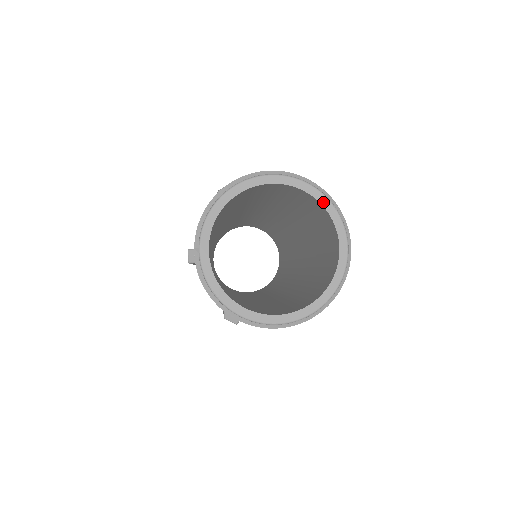
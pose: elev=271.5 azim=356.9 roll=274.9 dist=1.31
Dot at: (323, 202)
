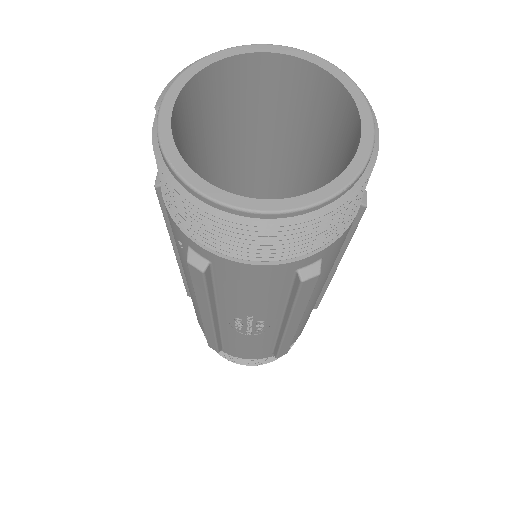
Dot at: (341, 79)
